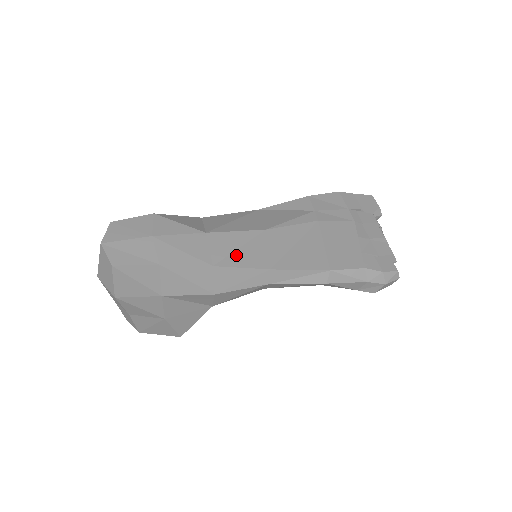
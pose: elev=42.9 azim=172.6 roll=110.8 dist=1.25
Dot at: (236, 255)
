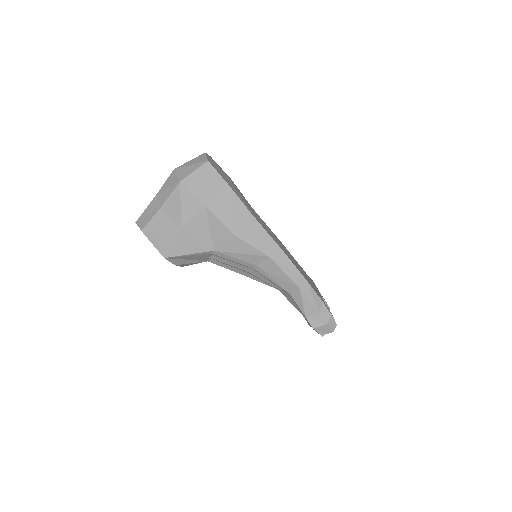
Dot at: (265, 228)
